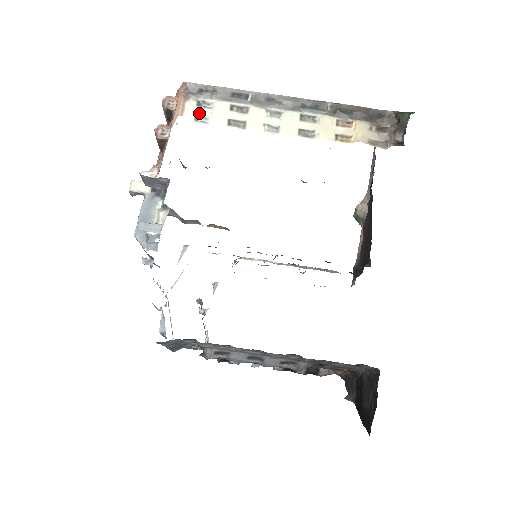
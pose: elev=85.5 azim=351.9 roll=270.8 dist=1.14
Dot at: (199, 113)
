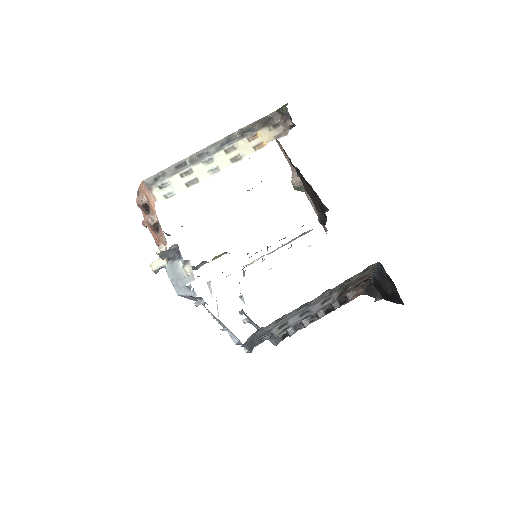
Dot at: (165, 193)
